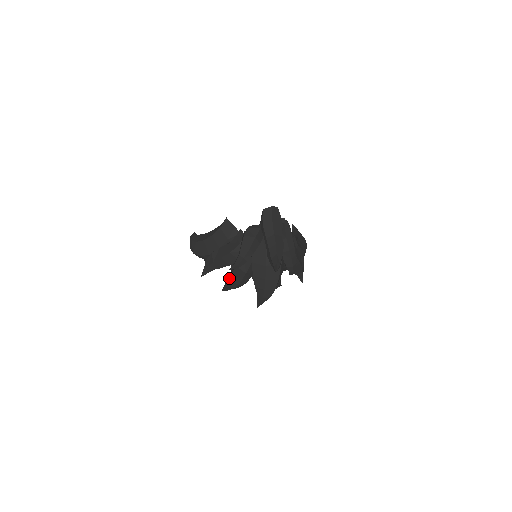
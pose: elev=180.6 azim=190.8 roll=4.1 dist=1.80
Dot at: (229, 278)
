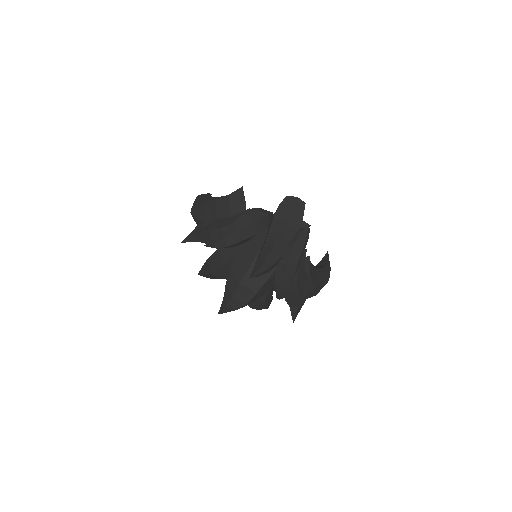
Dot at: (206, 260)
